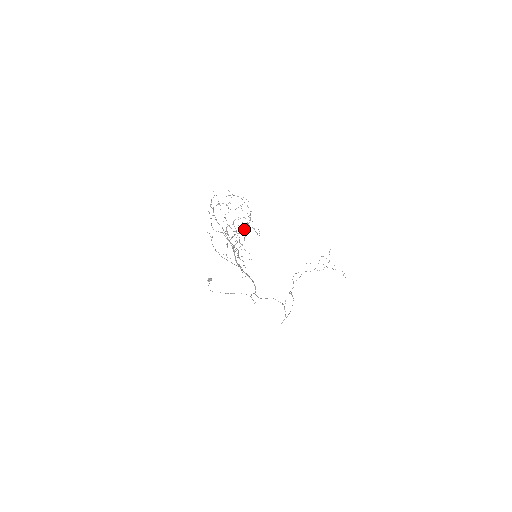
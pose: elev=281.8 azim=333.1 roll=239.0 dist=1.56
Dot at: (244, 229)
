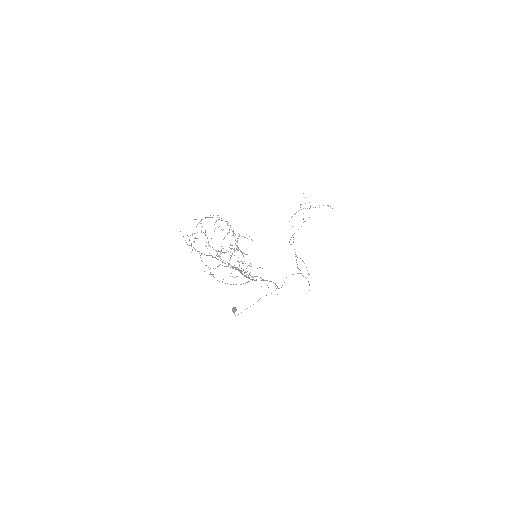
Dot at: occluded
